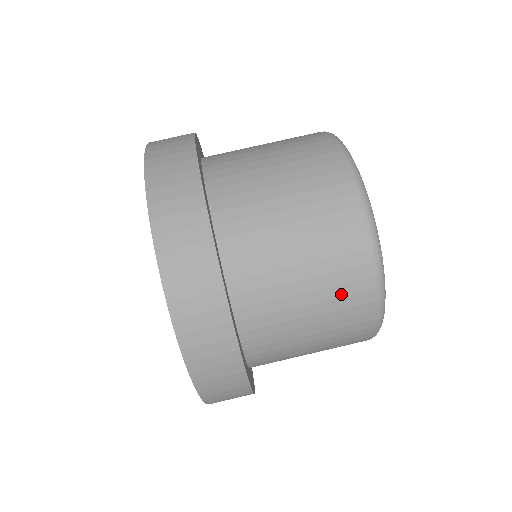
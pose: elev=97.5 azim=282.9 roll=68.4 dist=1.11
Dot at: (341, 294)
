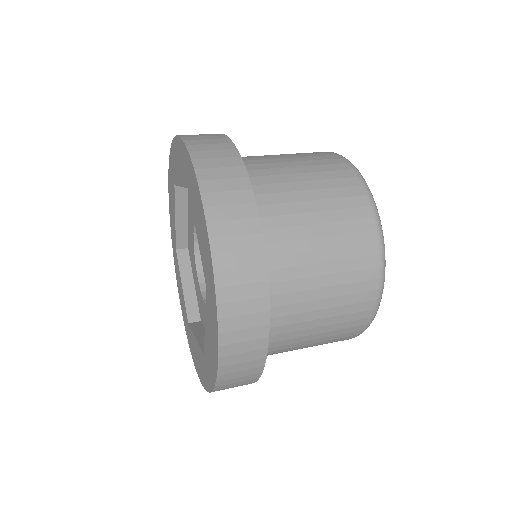
Dot at: occluded
